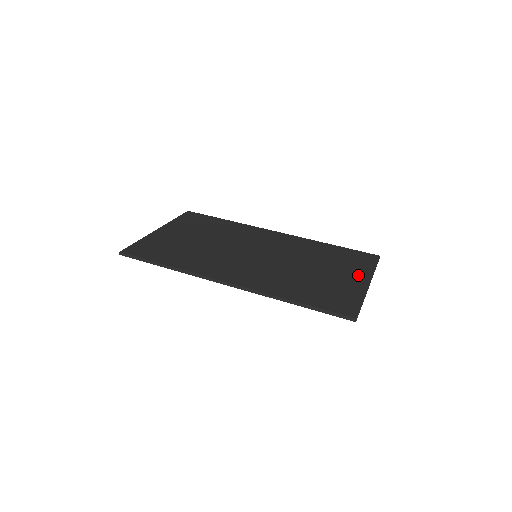
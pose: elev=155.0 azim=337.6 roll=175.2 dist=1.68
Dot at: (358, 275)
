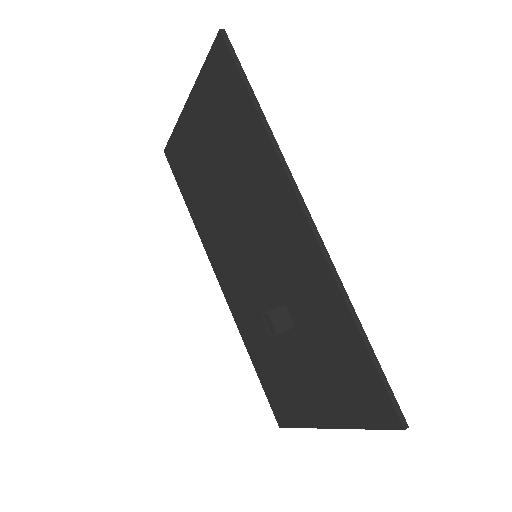
Dot at: occluded
